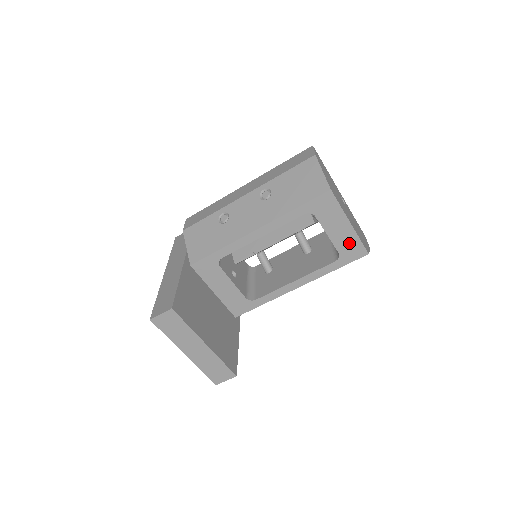
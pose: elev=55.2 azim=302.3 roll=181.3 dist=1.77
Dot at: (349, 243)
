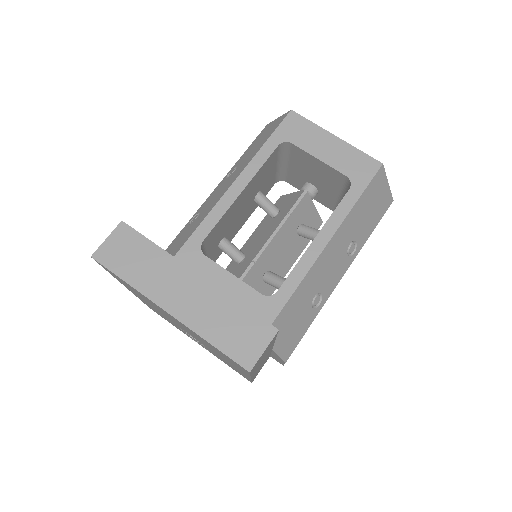
Dot at: (350, 160)
